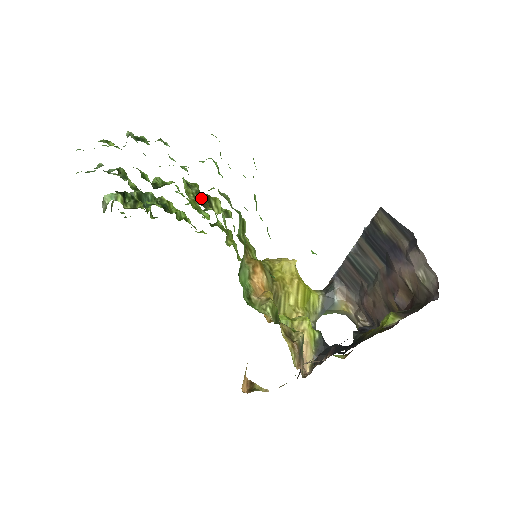
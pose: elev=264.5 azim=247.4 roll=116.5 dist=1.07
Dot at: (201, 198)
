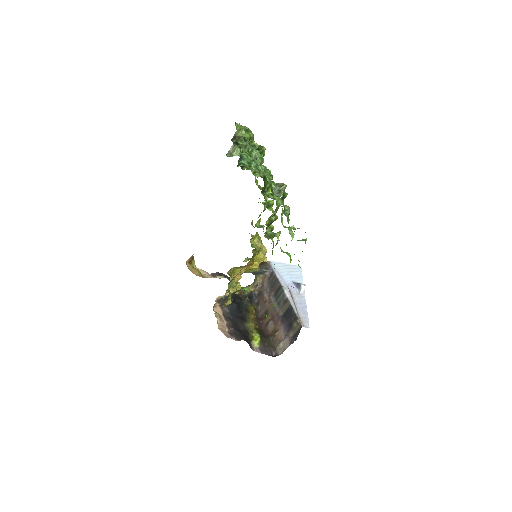
Dot at: (271, 221)
